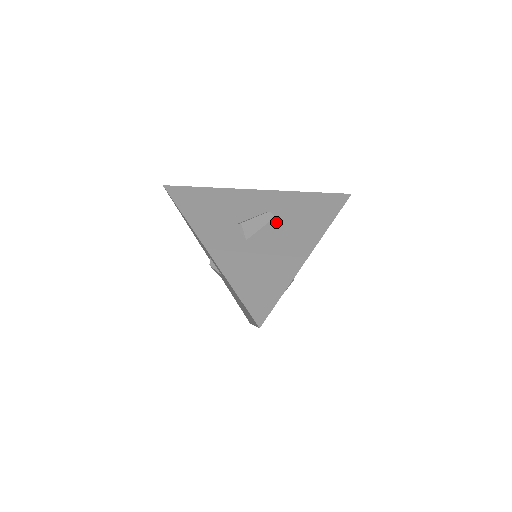
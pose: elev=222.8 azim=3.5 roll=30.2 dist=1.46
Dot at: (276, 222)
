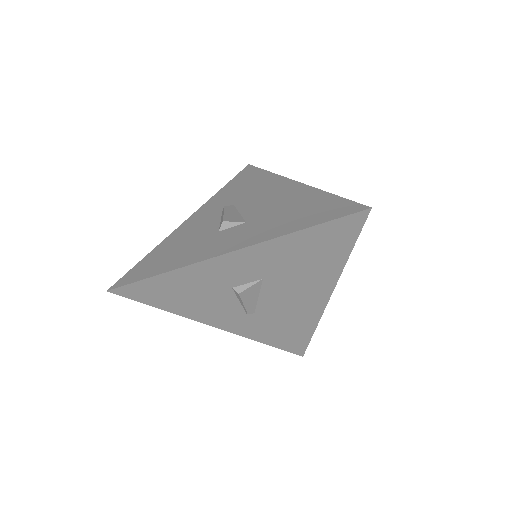
Dot at: (241, 204)
